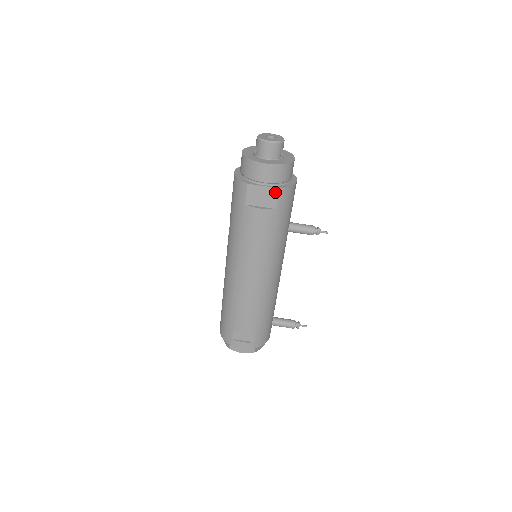
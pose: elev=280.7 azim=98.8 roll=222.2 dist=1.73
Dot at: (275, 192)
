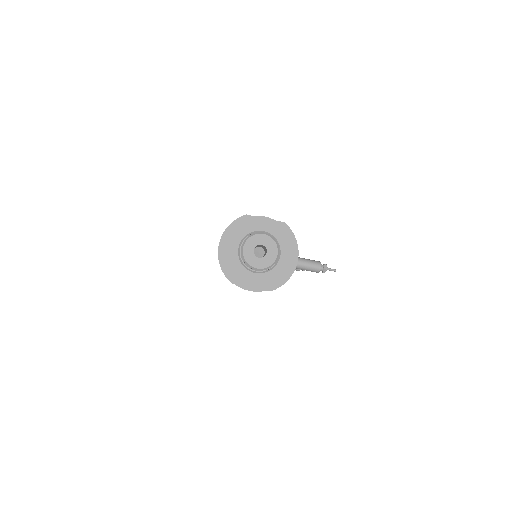
Dot at: (266, 290)
